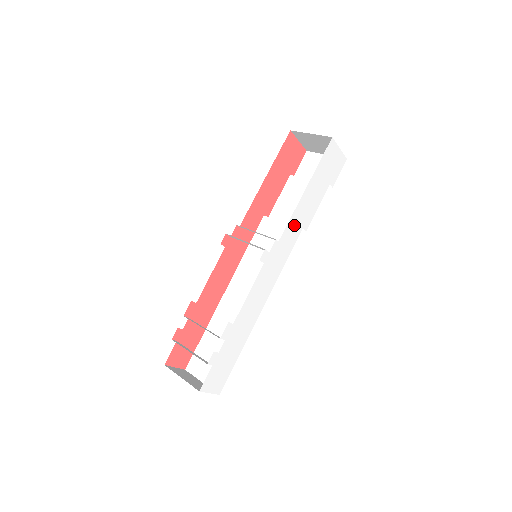
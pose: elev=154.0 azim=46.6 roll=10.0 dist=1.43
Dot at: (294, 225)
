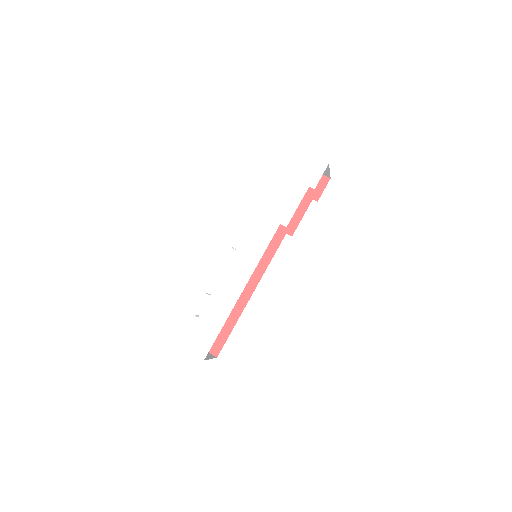
Dot at: (268, 221)
